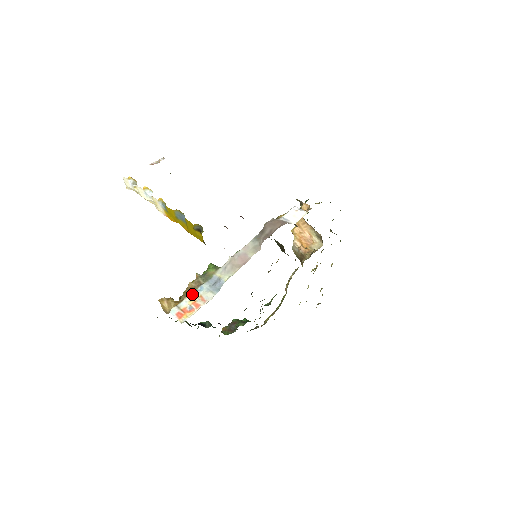
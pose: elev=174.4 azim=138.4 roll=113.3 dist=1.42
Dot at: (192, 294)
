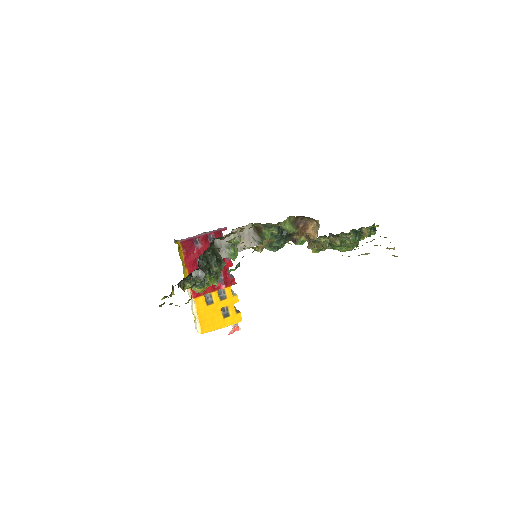
Dot at: occluded
